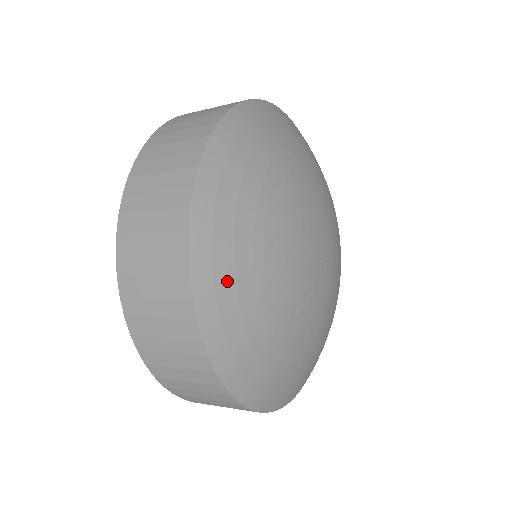
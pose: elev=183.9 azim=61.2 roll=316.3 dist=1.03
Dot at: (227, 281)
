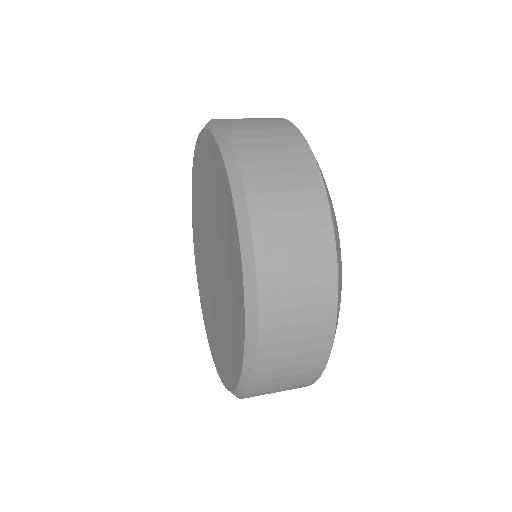
Dot at: occluded
